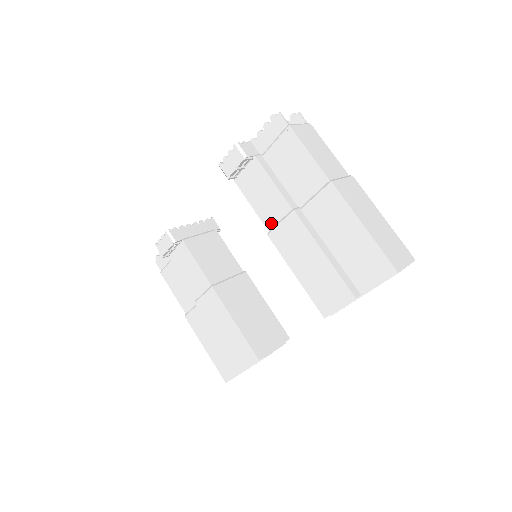
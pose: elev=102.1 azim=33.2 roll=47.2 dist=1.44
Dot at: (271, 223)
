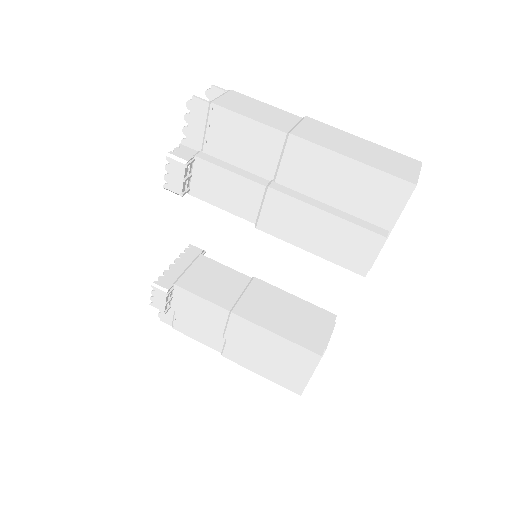
Dot at: (252, 214)
